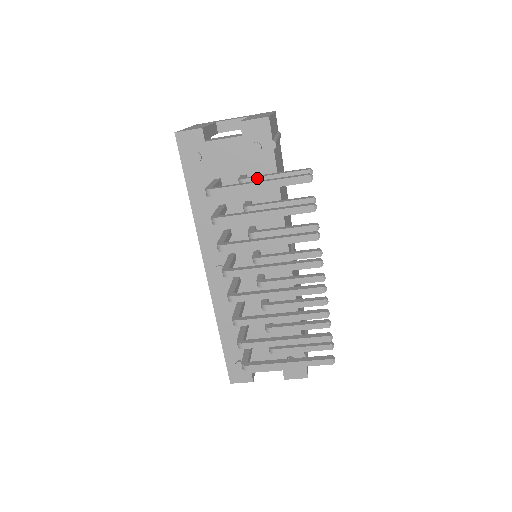
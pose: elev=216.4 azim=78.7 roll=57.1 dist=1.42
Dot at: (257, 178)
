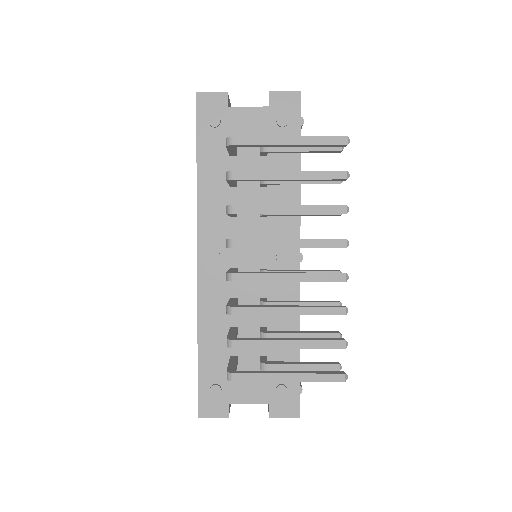
Dot at: occluded
